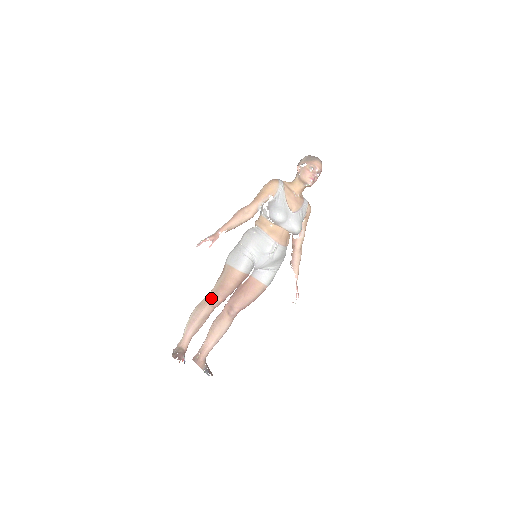
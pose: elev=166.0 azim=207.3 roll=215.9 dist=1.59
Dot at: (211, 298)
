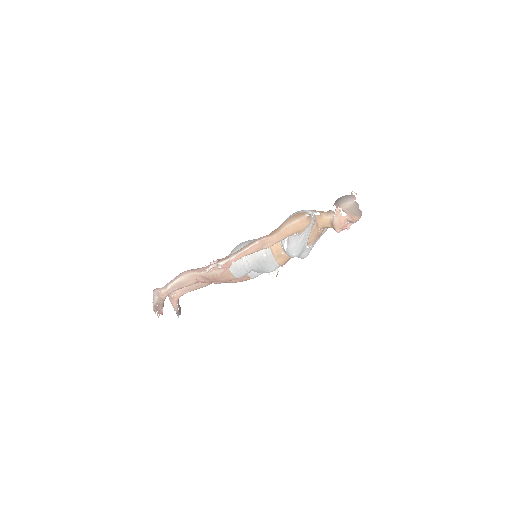
Dot at: (201, 278)
